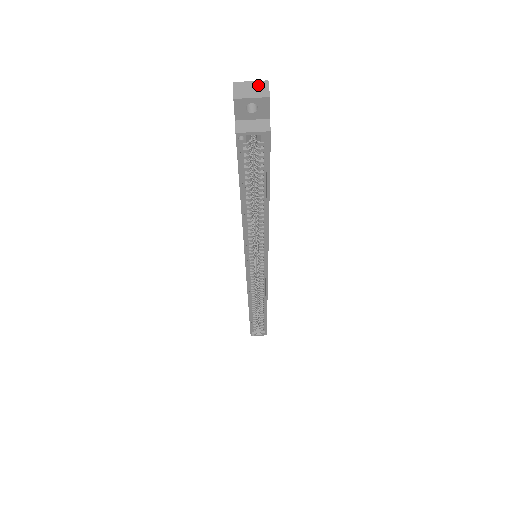
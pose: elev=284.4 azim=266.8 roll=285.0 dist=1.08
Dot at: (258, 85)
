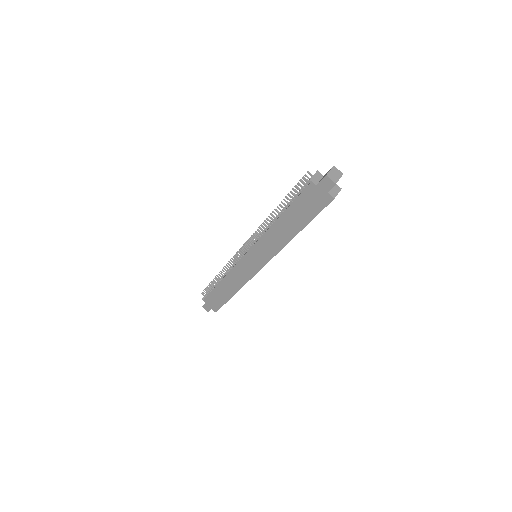
Dot at: (334, 171)
